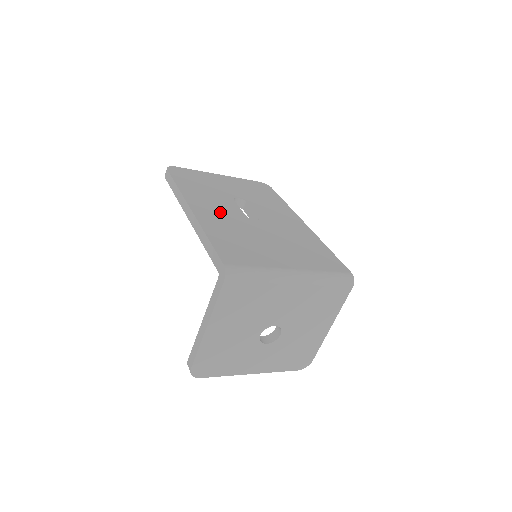
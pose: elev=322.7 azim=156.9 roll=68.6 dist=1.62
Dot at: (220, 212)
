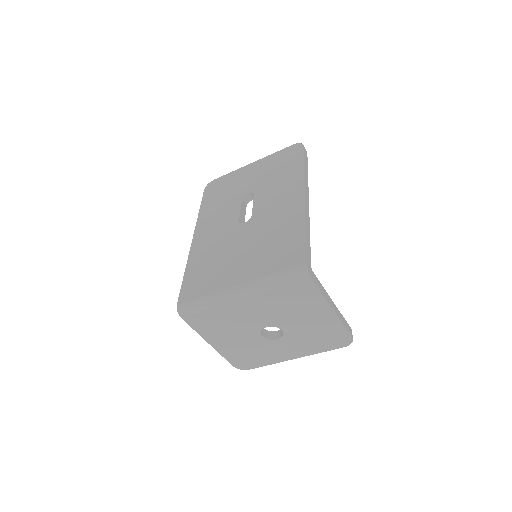
Dot at: (216, 229)
